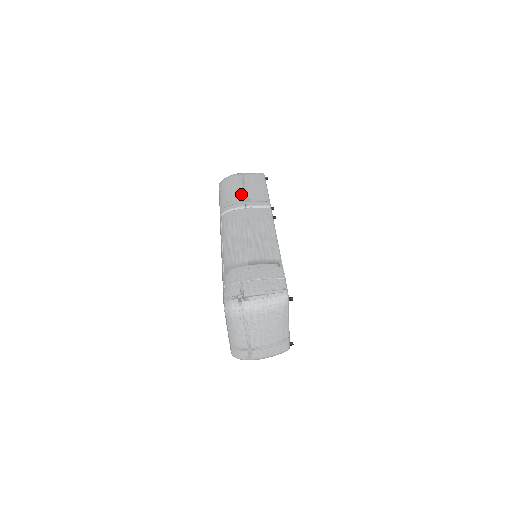
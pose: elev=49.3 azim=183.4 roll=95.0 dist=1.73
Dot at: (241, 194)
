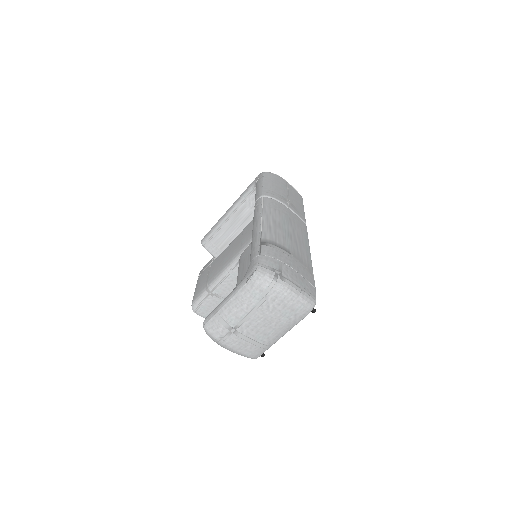
Dot at: (285, 195)
